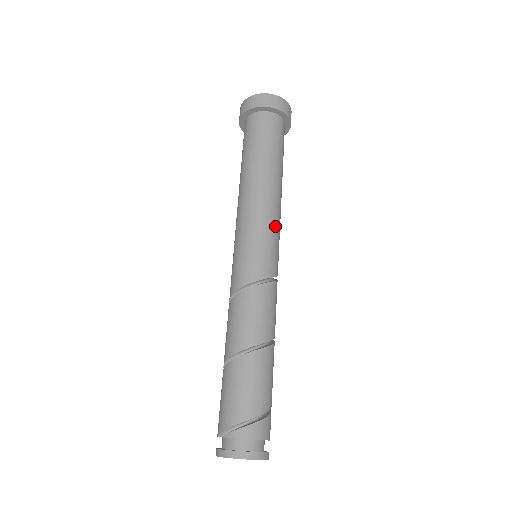
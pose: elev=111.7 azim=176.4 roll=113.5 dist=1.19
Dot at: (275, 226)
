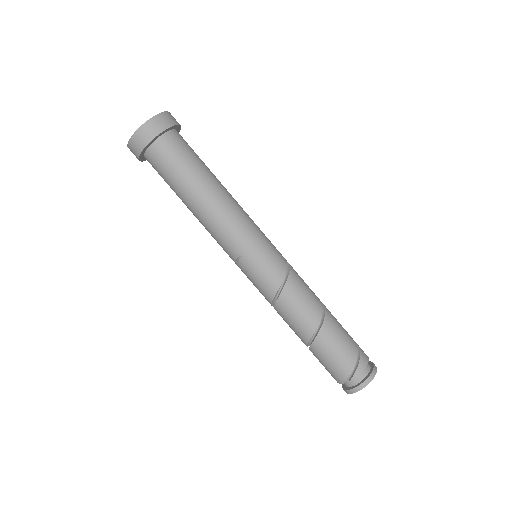
Dot at: (255, 224)
